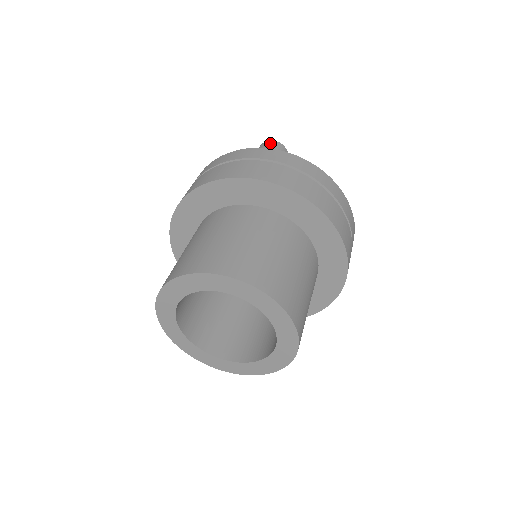
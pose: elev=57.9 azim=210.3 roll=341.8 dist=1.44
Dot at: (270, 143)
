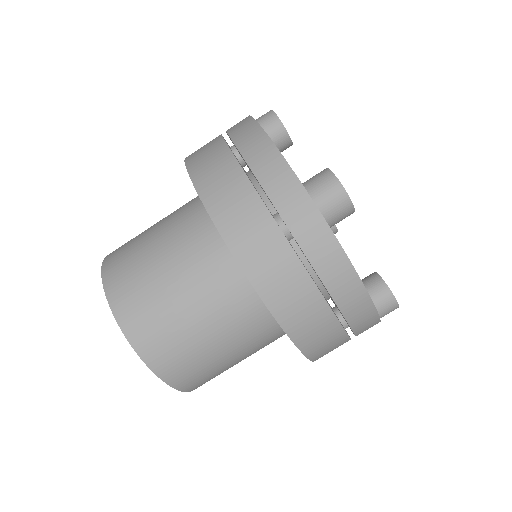
Dot at: (331, 190)
